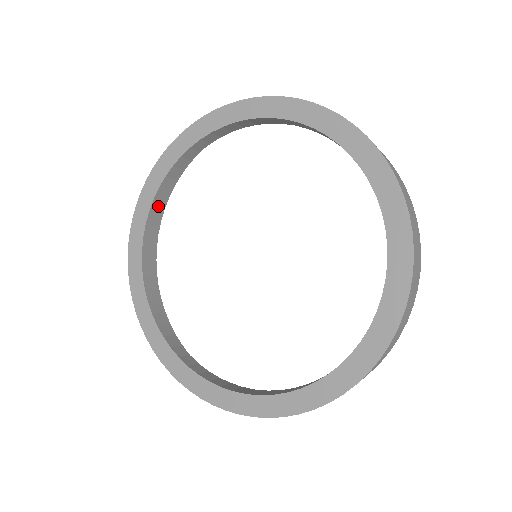
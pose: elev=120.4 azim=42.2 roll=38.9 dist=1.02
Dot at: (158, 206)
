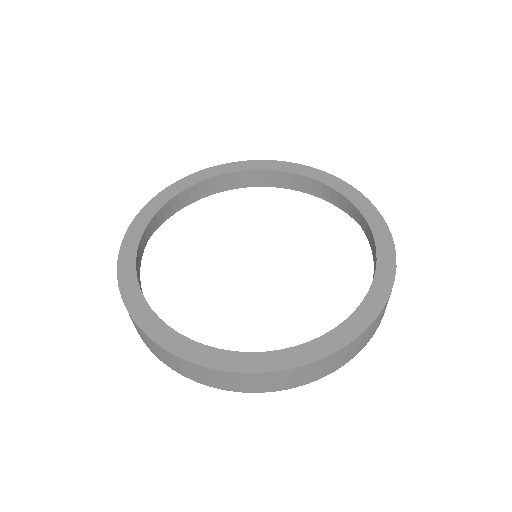
Dot at: (168, 209)
